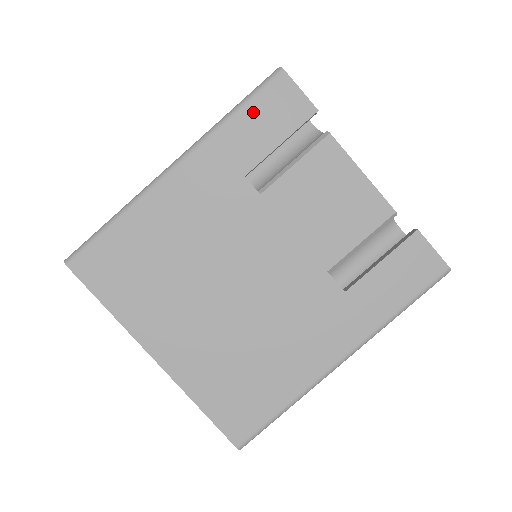
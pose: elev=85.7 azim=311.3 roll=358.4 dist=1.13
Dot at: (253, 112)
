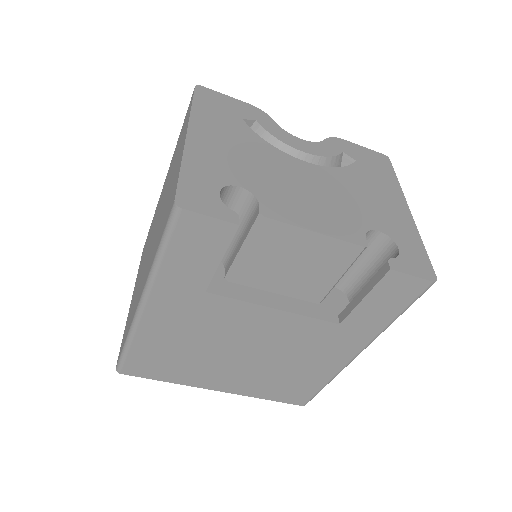
Dot at: (178, 250)
